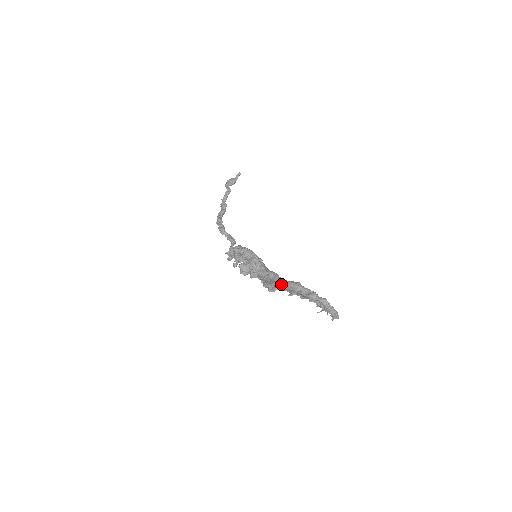
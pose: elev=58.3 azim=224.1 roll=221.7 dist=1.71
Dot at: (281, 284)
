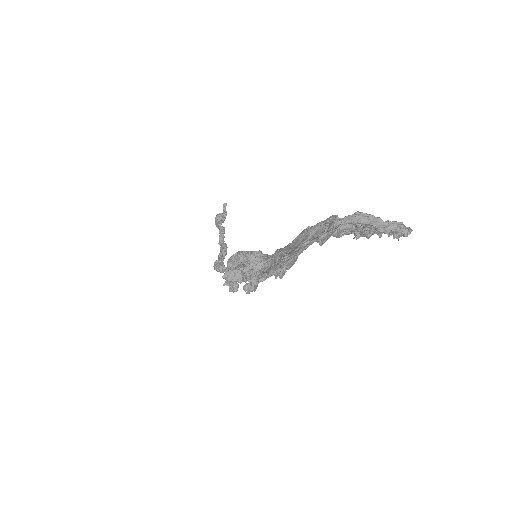
Dot at: (286, 252)
